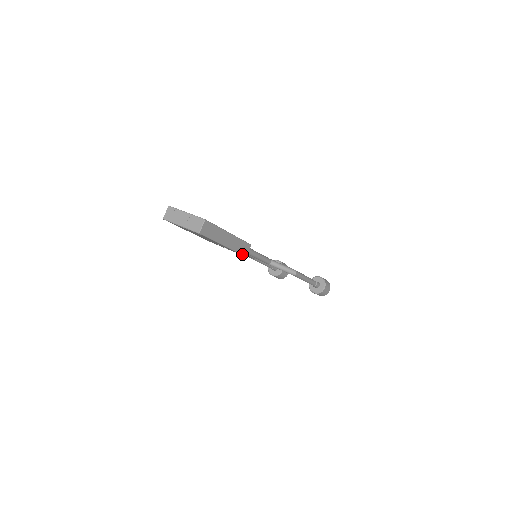
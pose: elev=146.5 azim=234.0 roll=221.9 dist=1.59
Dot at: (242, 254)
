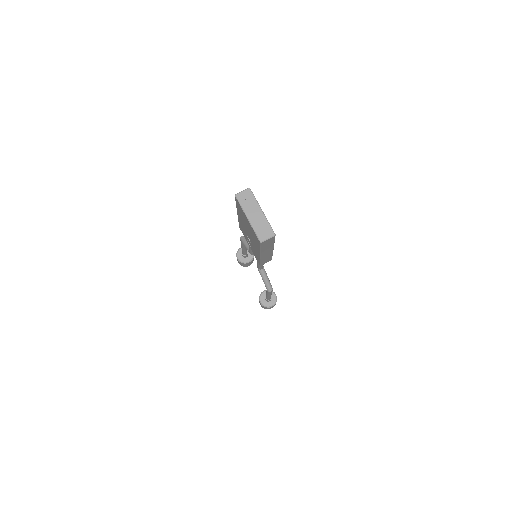
Dot at: (260, 263)
